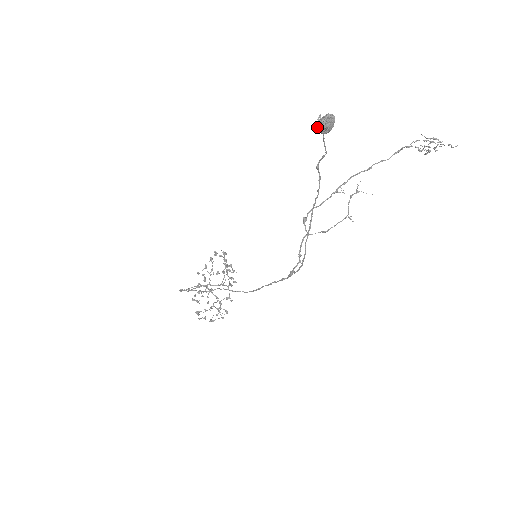
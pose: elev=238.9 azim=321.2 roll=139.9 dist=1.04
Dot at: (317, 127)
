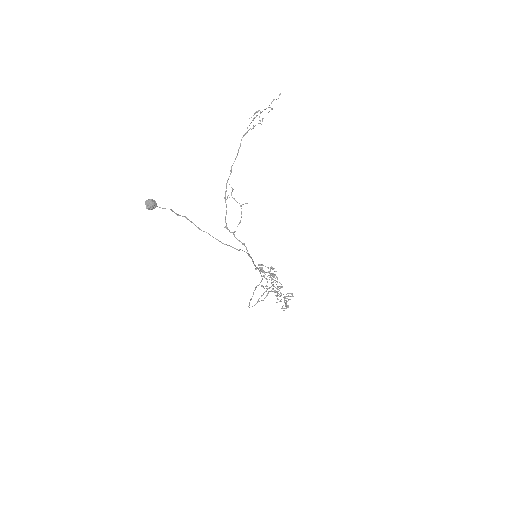
Dot at: occluded
